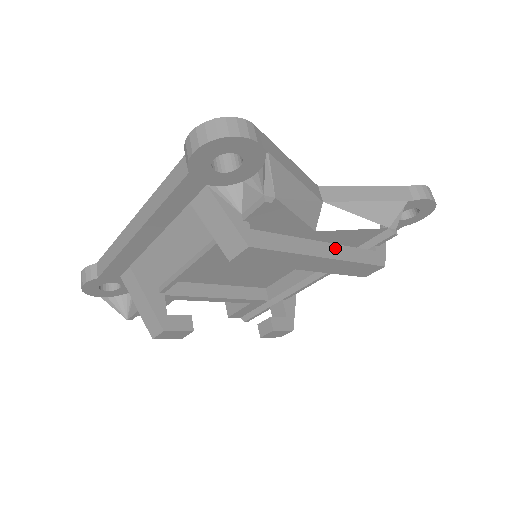
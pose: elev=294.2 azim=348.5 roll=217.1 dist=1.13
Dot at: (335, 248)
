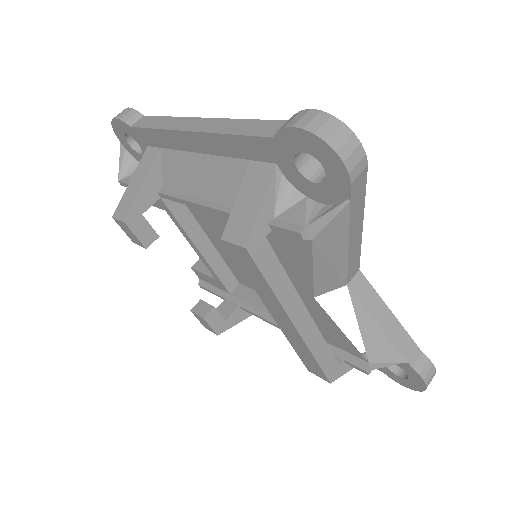
Dot at: (312, 327)
